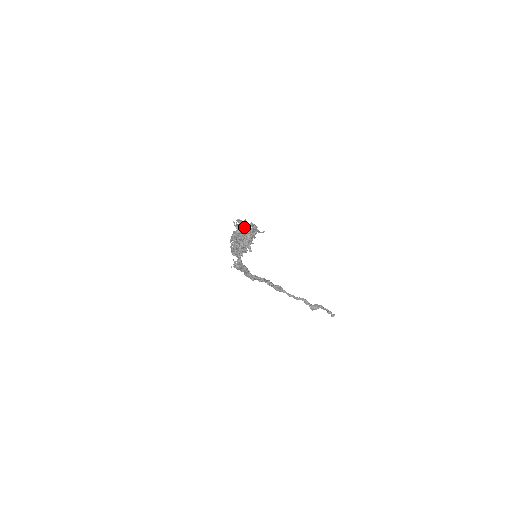
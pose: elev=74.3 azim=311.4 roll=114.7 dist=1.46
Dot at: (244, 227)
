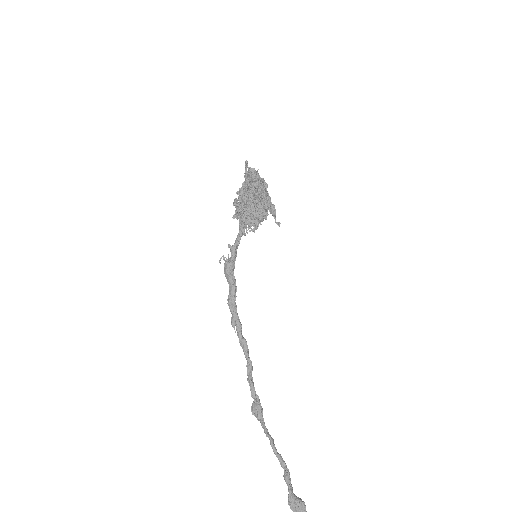
Dot at: (263, 180)
